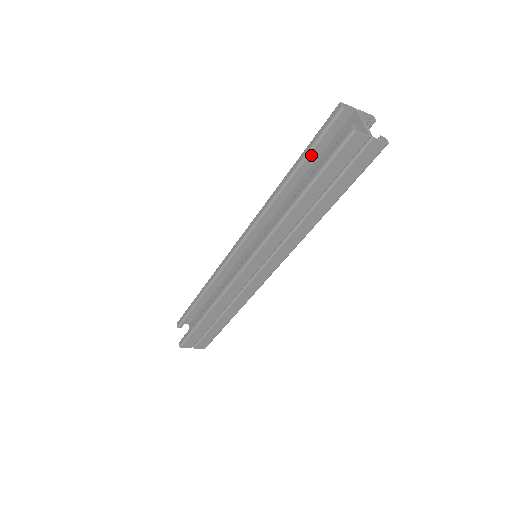
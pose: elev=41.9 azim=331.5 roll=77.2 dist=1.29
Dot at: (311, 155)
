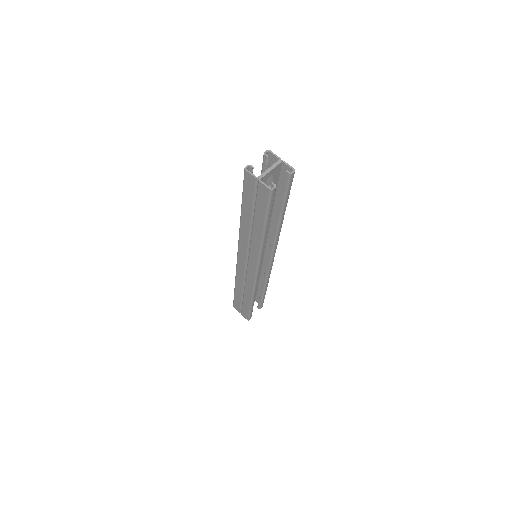
Dot at: occluded
